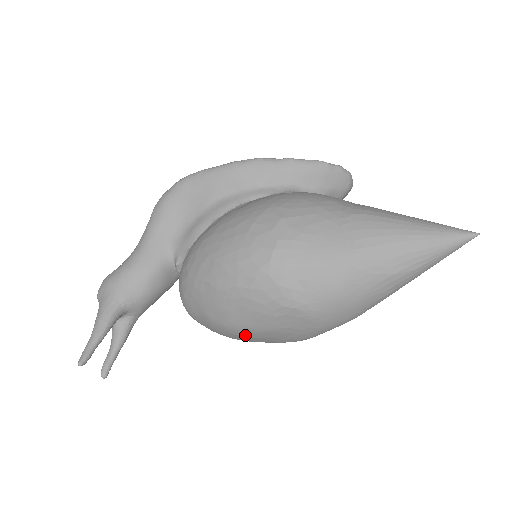
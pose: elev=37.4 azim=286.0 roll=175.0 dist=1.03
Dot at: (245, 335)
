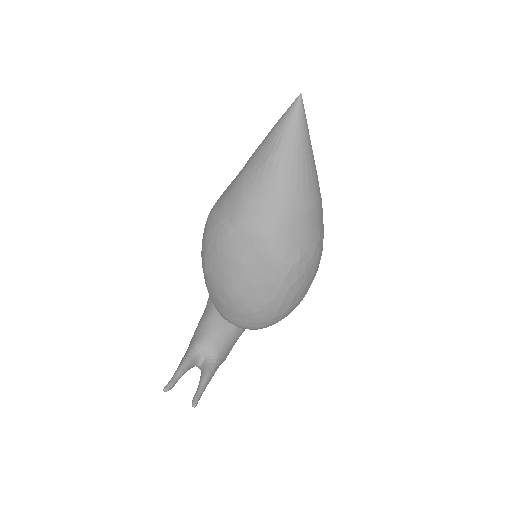
Dot at: (241, 292)
